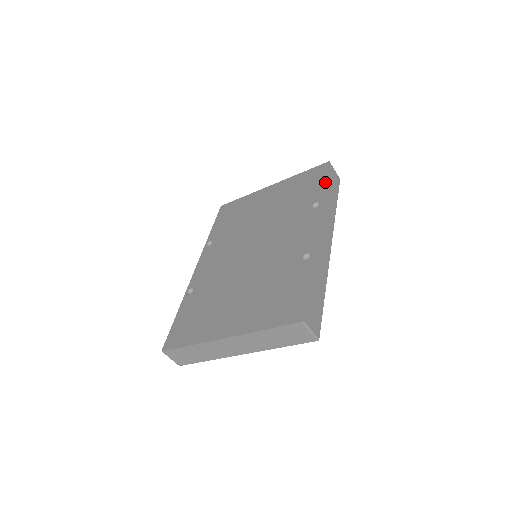
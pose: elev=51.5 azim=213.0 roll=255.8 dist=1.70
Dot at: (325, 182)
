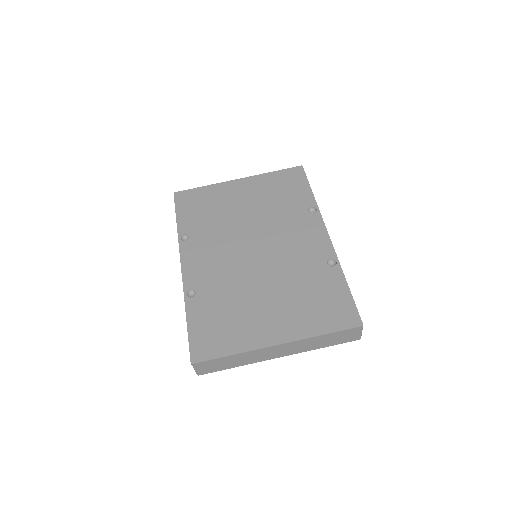
Dot at: (310, 187)
